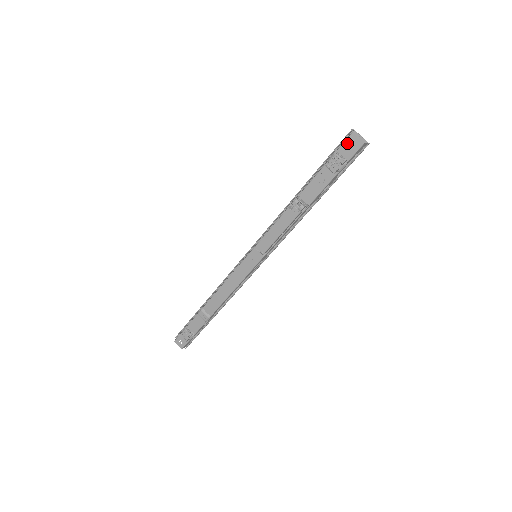
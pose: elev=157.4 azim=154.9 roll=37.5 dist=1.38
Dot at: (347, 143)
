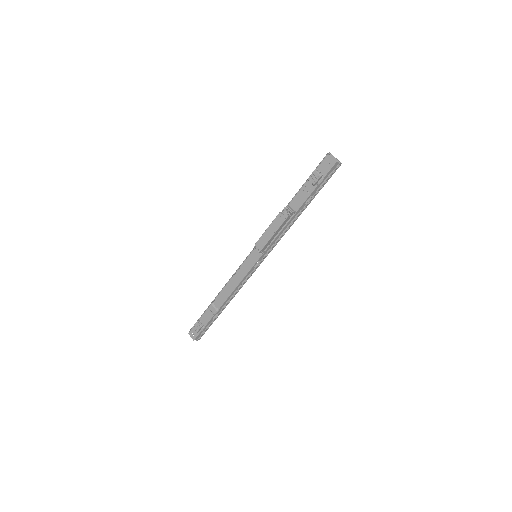
Dot at: (324, 162)
